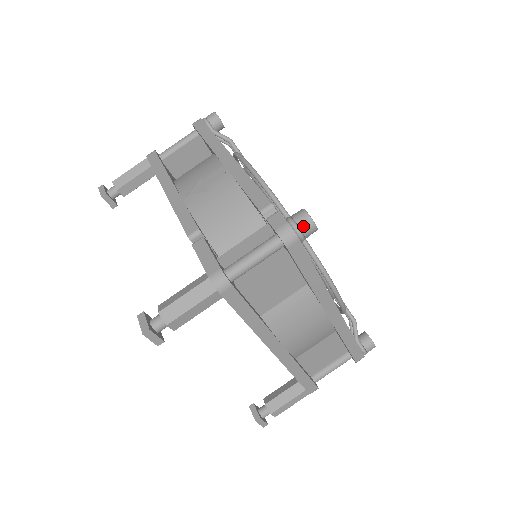
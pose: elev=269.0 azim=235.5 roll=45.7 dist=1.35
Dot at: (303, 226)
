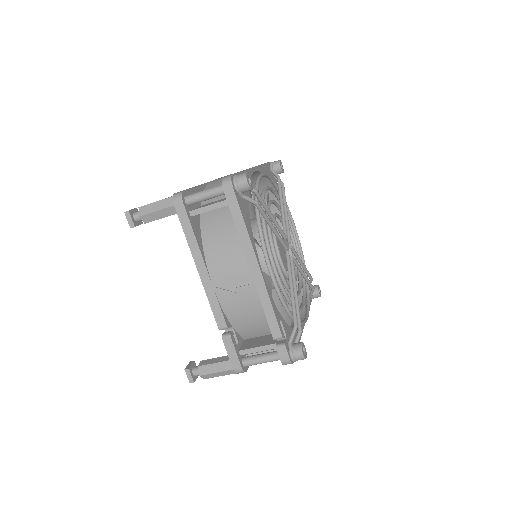
Dot at: occluded
